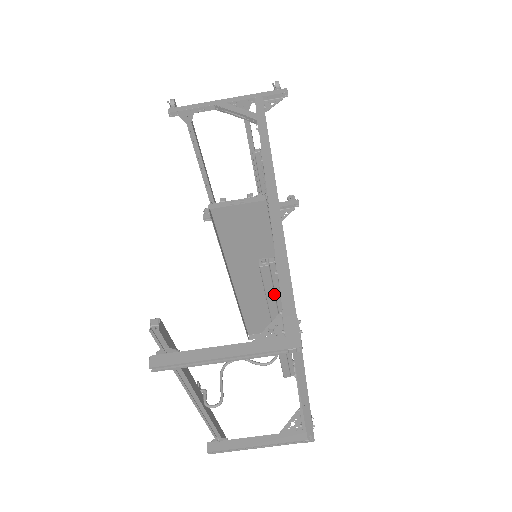
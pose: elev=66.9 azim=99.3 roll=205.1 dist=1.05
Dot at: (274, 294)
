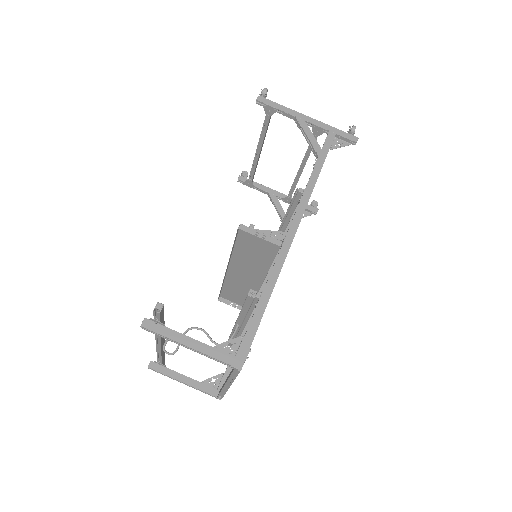
Dot at: (248, 310)
